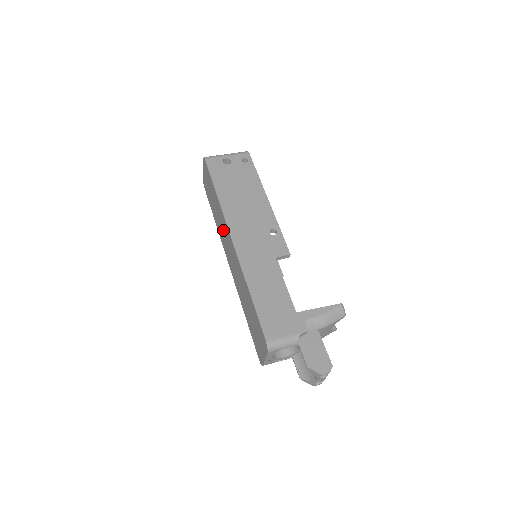
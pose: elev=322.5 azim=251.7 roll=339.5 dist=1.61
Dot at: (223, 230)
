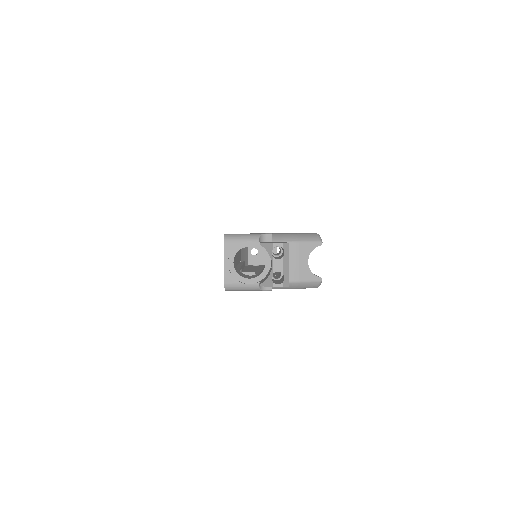
Dot at: occluded
